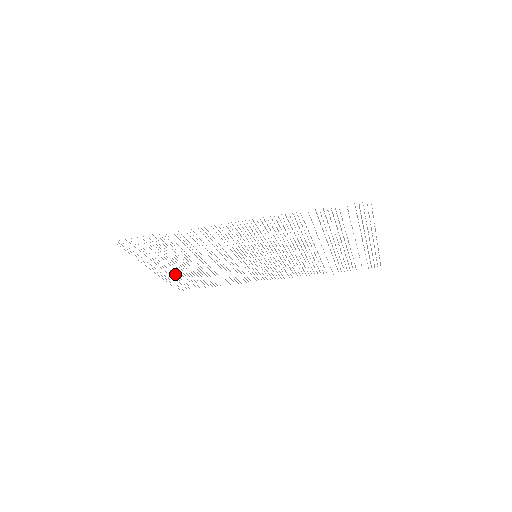
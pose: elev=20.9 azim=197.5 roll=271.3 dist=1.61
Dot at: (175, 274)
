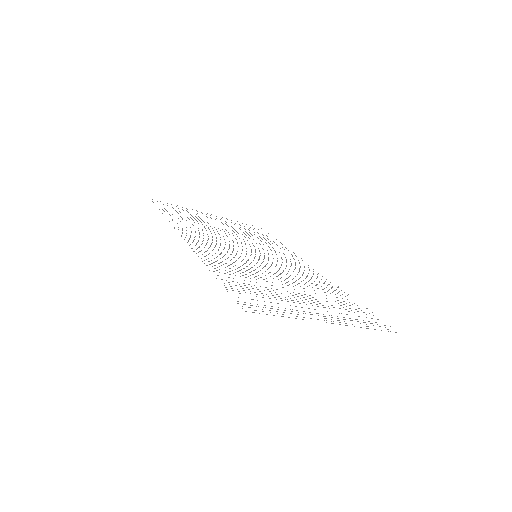
Dot at: occluded
